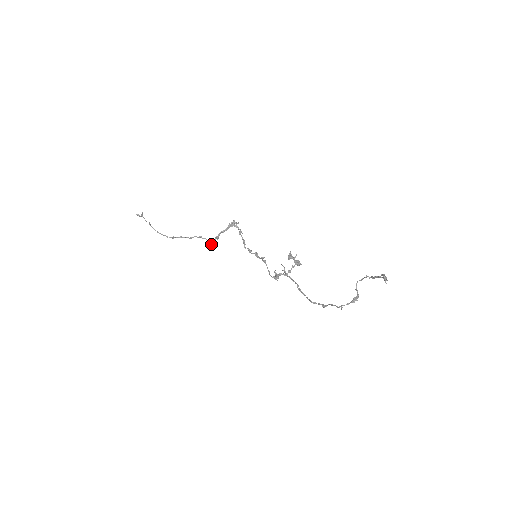
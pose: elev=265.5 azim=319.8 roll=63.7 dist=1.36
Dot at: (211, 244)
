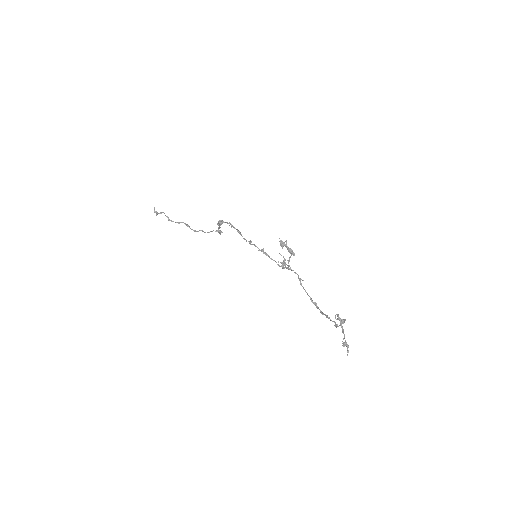
Dot at: occluded
